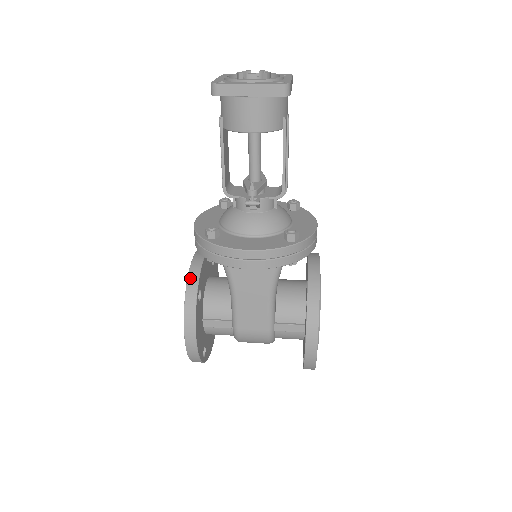
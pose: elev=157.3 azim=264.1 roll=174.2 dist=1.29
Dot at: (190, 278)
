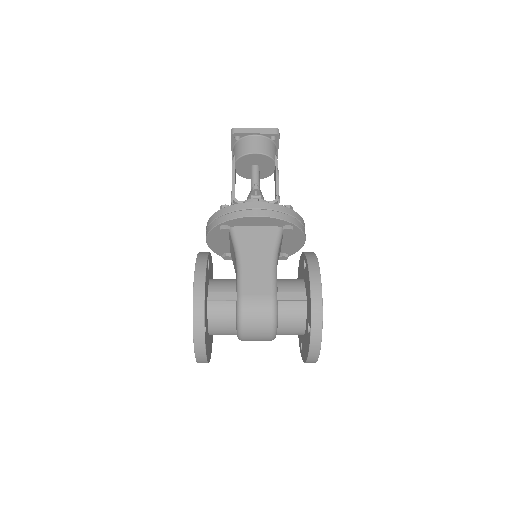
Dot at: (201, 252)
